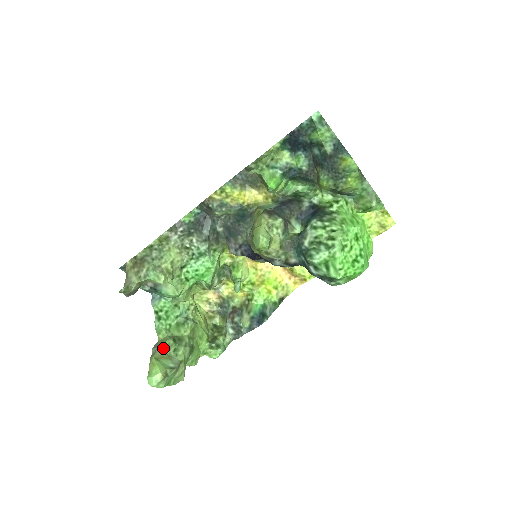
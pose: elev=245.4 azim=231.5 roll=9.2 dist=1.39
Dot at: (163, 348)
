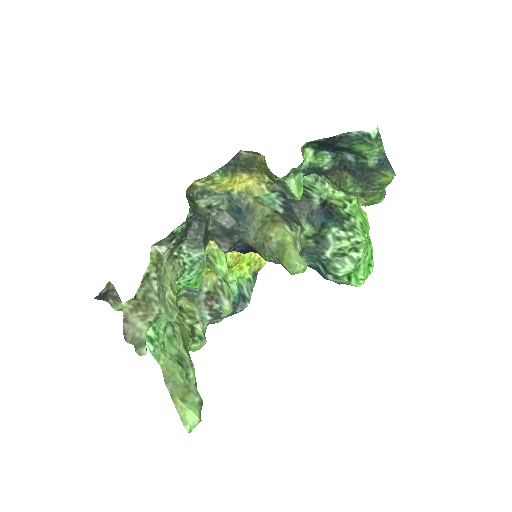
Dot at: (178, 381)
